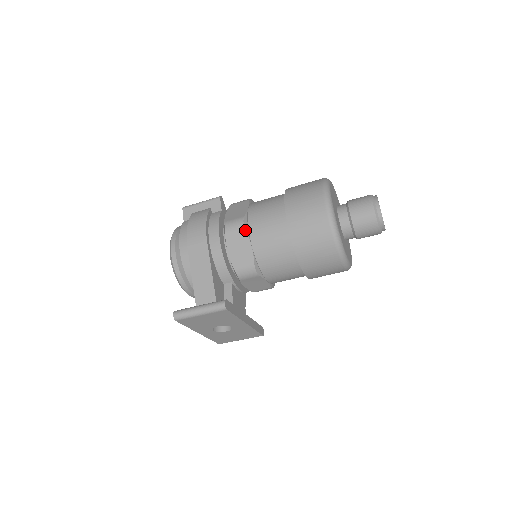
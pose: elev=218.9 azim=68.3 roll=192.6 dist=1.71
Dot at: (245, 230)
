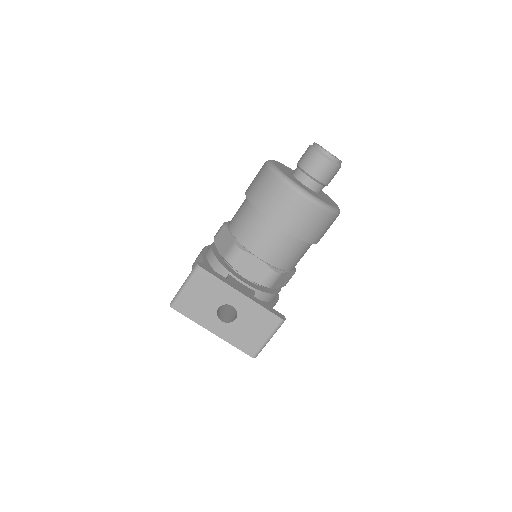
Dot at: (224, 226)
